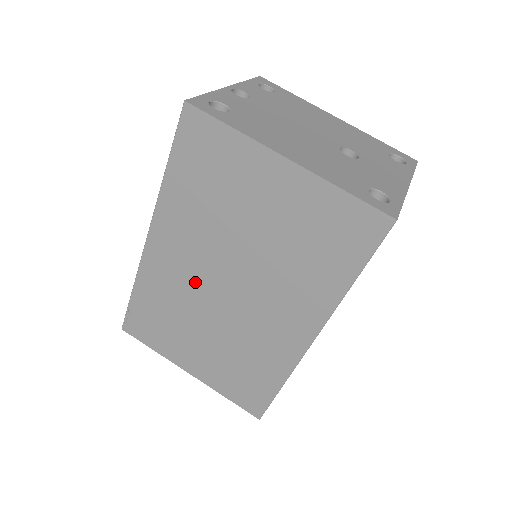
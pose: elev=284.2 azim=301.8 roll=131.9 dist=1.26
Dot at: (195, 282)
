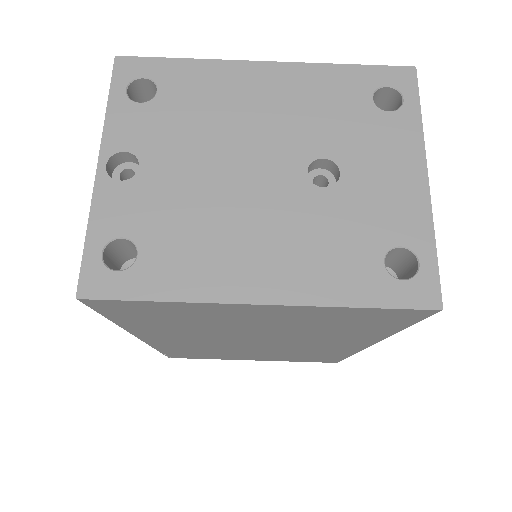
Dot at: (217, 345)
